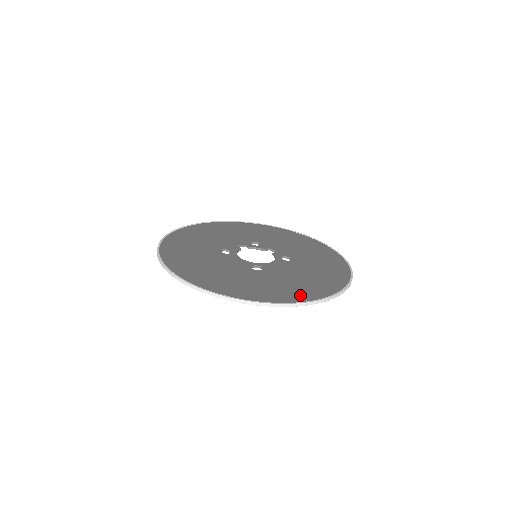
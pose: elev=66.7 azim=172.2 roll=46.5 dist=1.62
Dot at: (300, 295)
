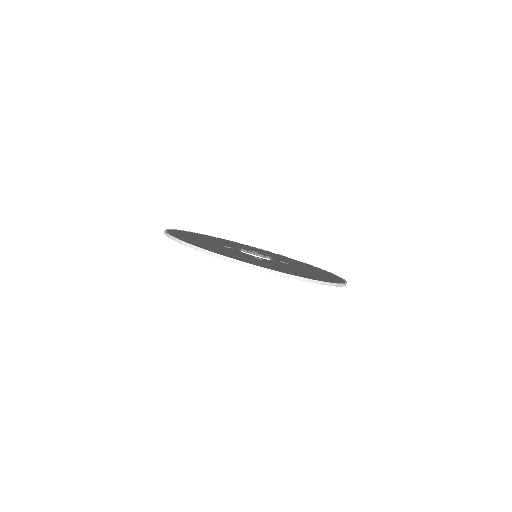
Dot at: (303, 275)
